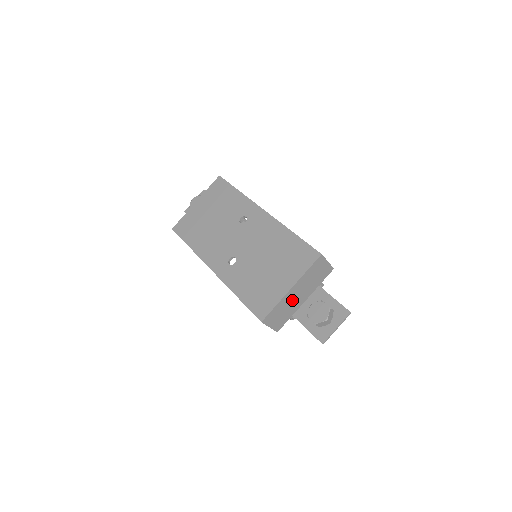
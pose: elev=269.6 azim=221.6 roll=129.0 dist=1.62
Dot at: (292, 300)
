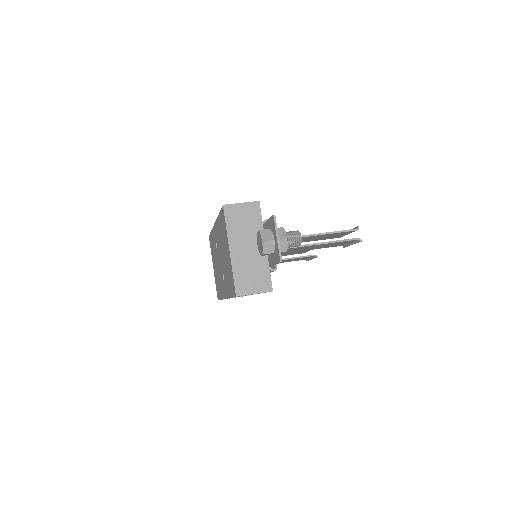
Dot at: (247, 257)
